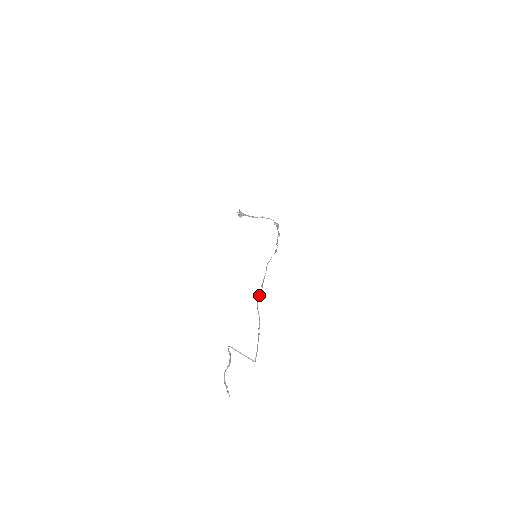
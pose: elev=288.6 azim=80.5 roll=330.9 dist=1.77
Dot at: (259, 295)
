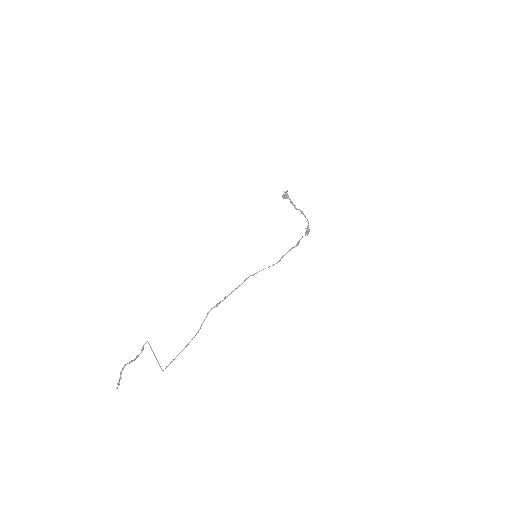
Dot at: occluded
